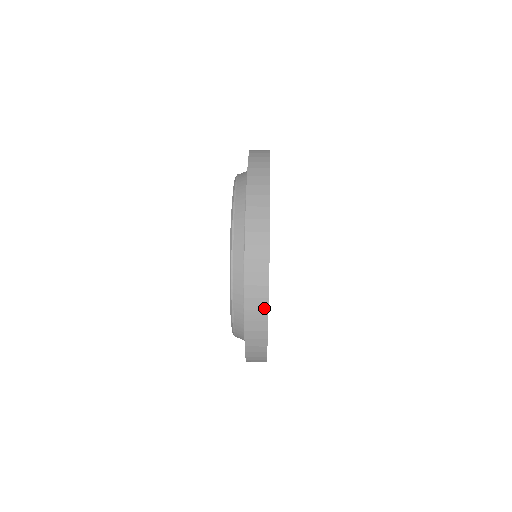
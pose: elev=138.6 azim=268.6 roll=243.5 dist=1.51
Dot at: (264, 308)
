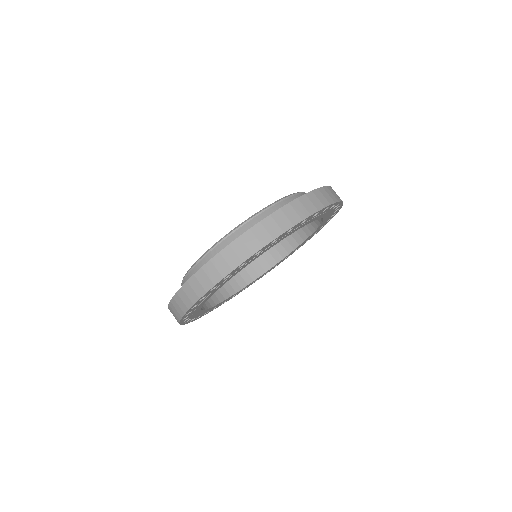
Dot at: (178, 317)
